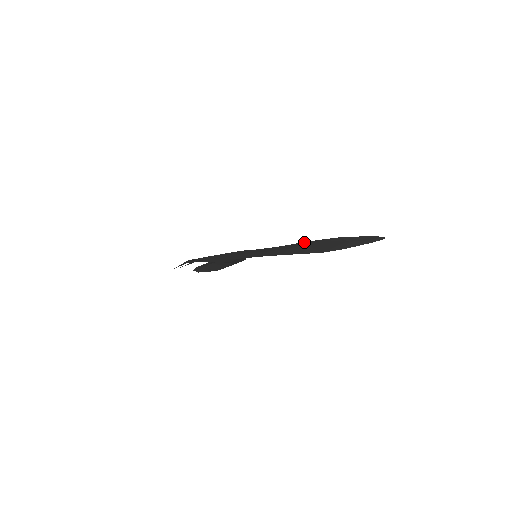
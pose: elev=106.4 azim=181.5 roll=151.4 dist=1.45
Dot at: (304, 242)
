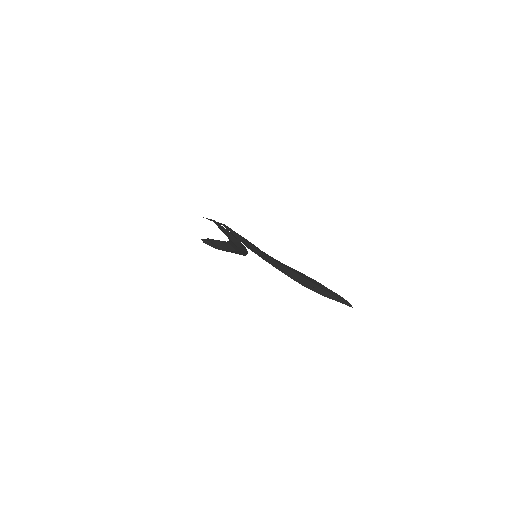
Dot at: (296, 270)
